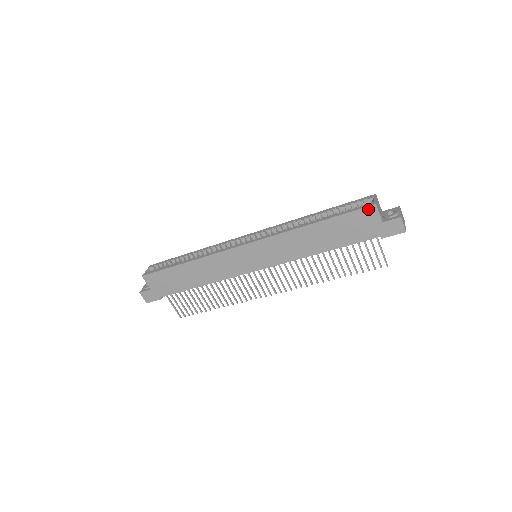
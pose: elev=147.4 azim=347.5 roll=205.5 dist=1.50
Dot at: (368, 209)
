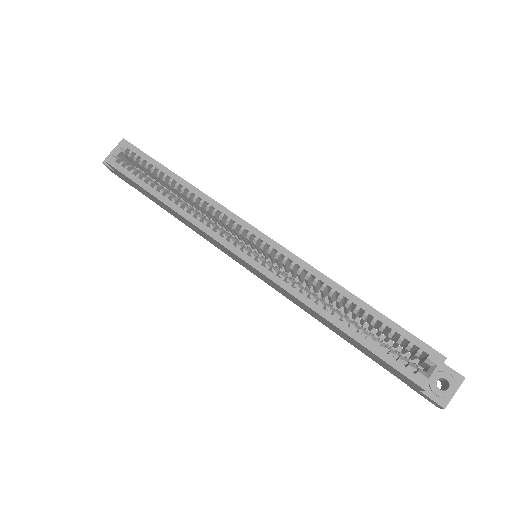
Dot at: (412, 381)
